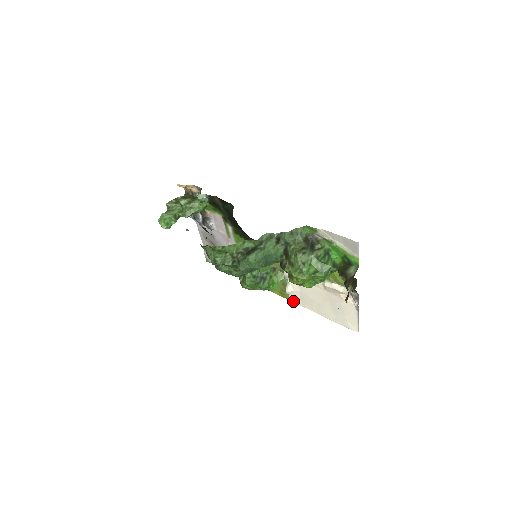
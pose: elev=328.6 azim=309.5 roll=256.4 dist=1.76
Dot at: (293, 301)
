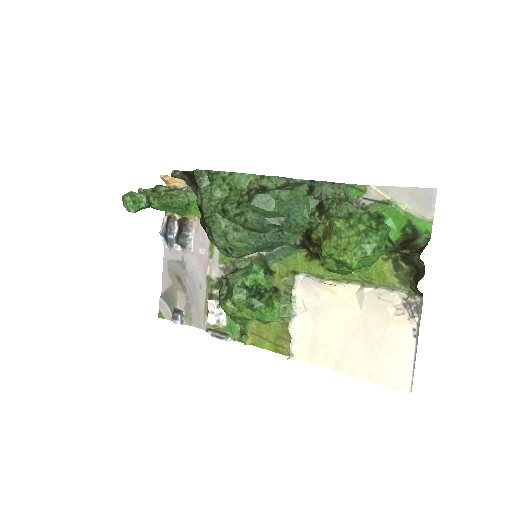
Dot at: (295, 352)
